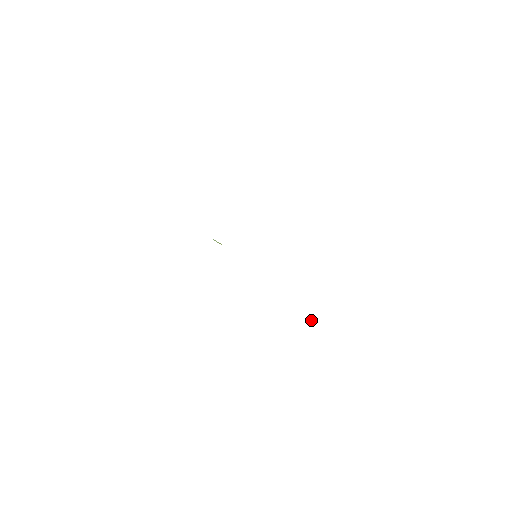
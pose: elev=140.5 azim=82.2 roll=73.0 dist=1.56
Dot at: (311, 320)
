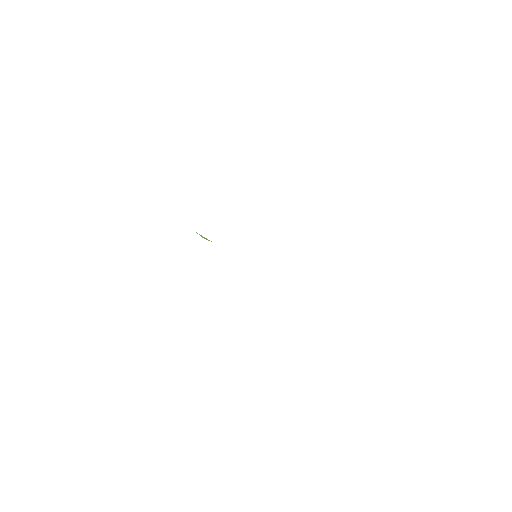
Dot at: occluded
